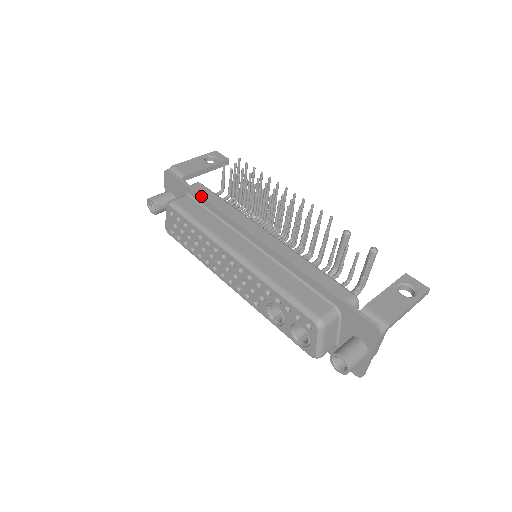
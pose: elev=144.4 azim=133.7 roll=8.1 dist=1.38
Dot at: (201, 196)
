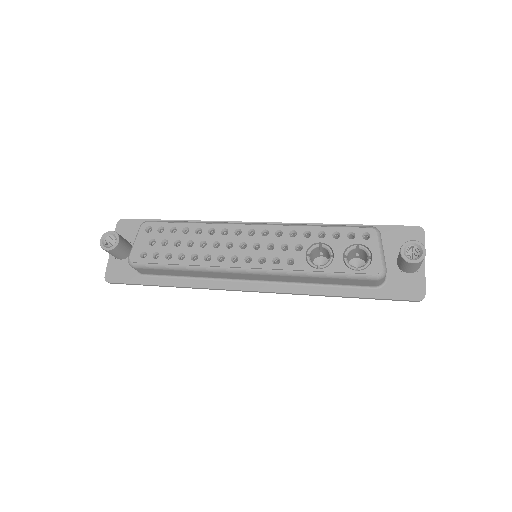
Dot at: (180, 220)
